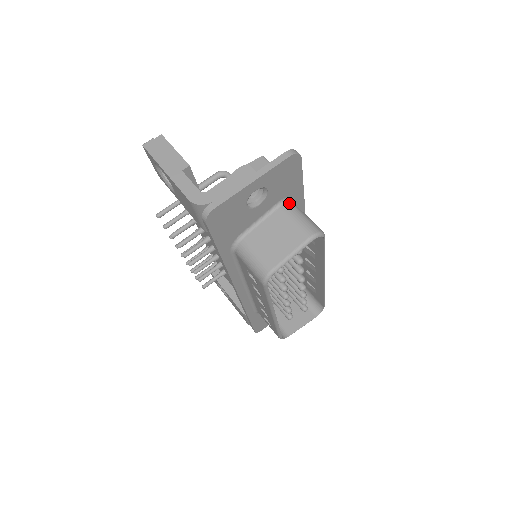
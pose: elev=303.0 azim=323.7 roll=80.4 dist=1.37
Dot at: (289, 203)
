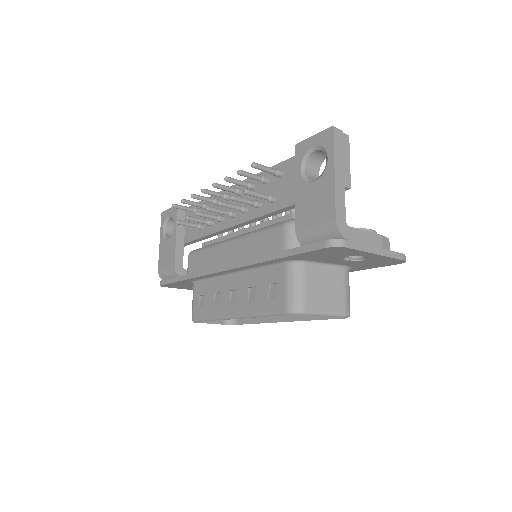
Dot at: occluded
